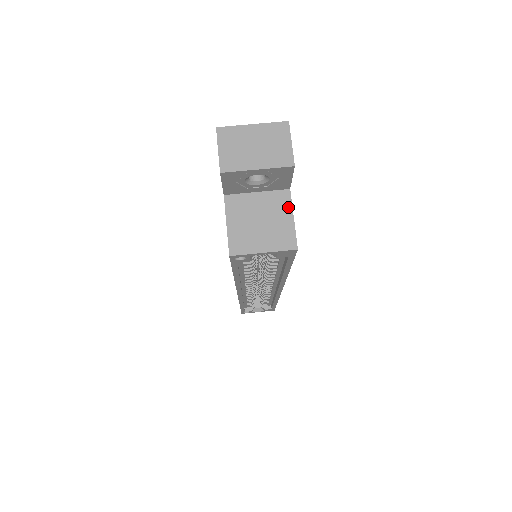
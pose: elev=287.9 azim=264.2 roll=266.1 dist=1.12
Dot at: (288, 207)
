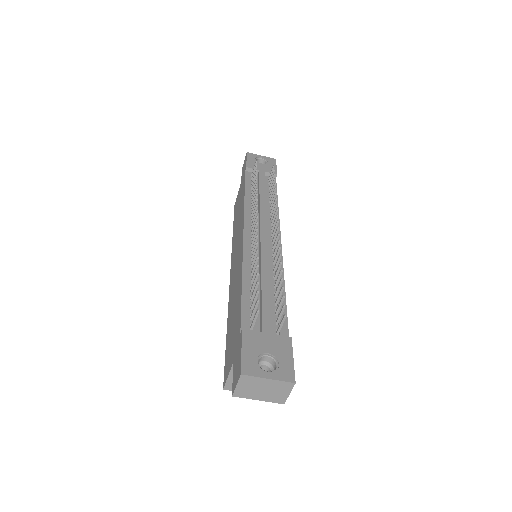
Dot at: occluded
